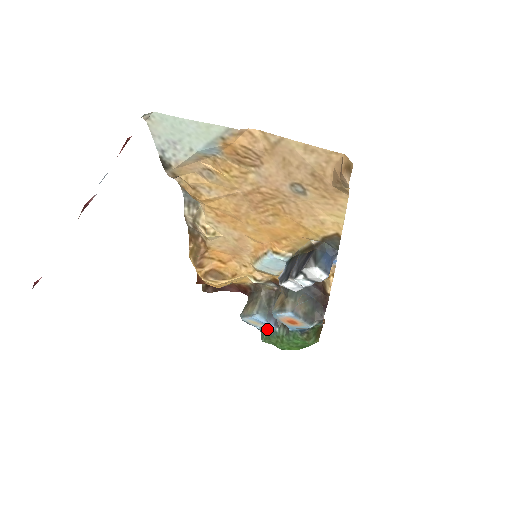
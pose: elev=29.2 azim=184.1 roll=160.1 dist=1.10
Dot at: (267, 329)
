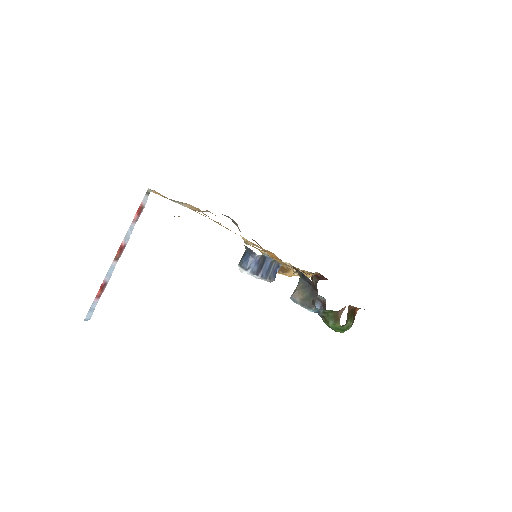
Dot at: occluded
